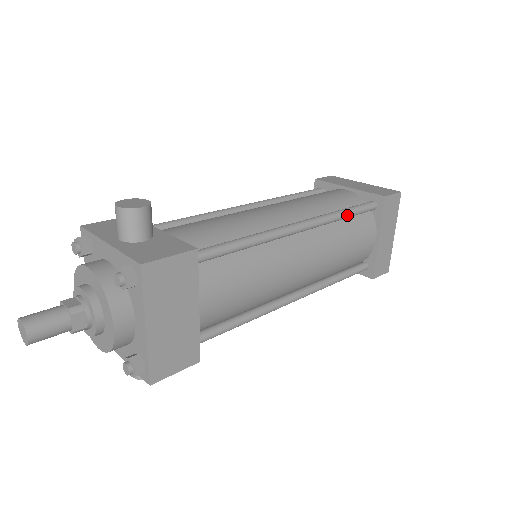
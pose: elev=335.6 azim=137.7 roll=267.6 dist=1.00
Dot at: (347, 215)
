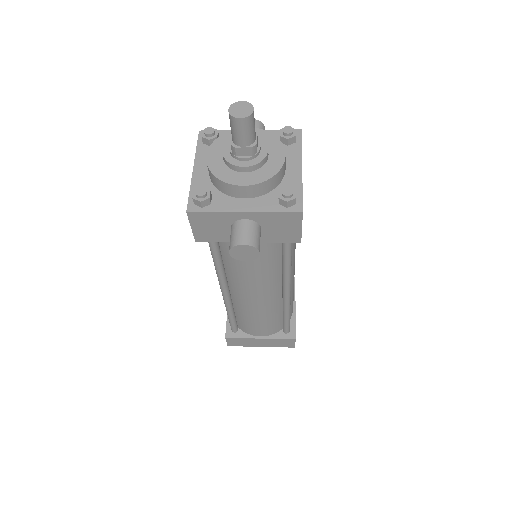
Dot at: occluded
